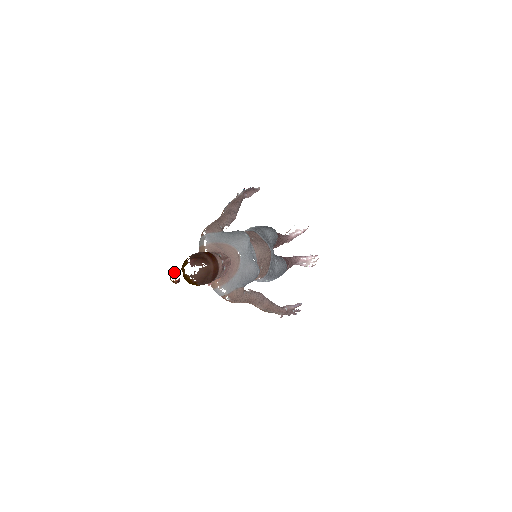
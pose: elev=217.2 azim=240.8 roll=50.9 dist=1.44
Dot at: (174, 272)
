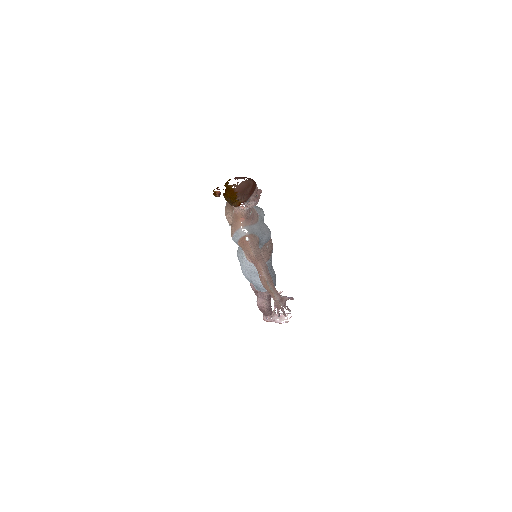
Dot at: (217, 187)
